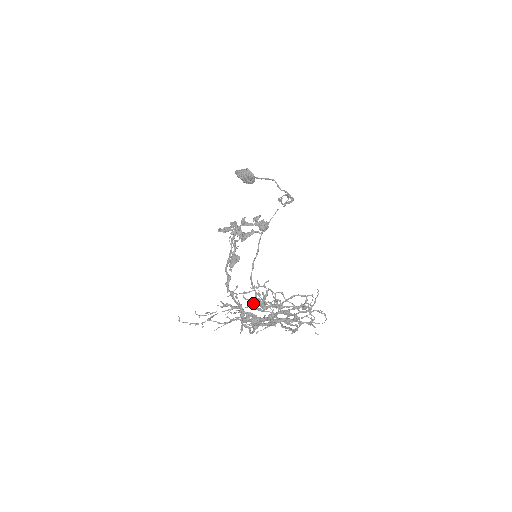
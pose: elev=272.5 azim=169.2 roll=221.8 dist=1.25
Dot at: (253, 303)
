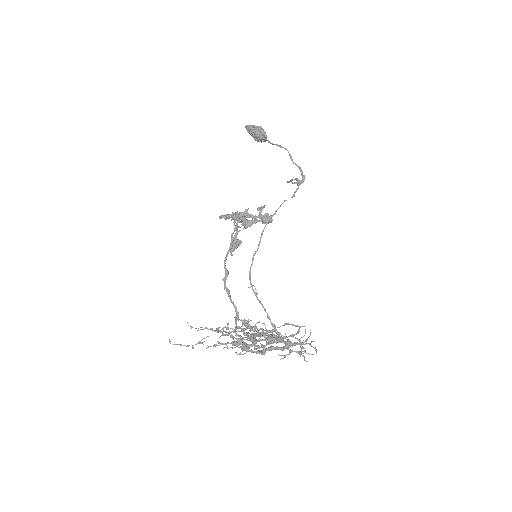
Dot at: (245, 328)
